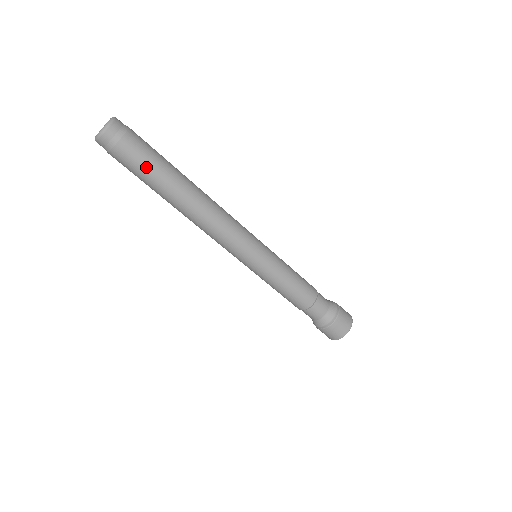
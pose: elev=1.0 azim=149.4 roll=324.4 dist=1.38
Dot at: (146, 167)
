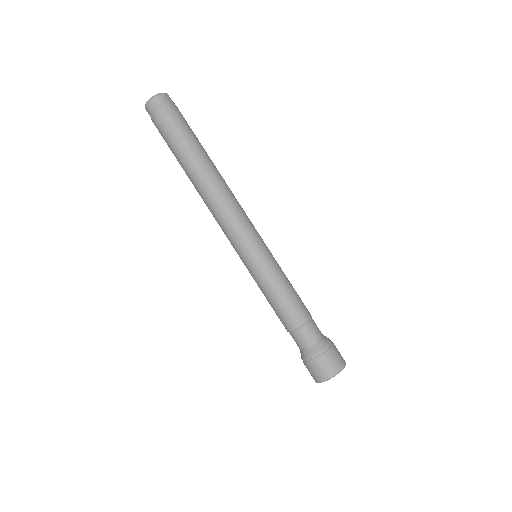
Dot at: (183, 132)
